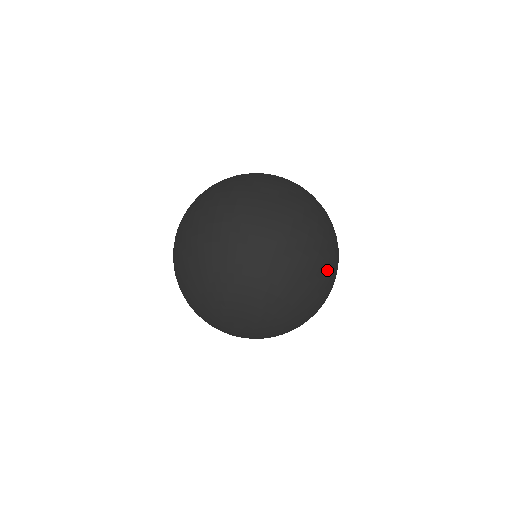
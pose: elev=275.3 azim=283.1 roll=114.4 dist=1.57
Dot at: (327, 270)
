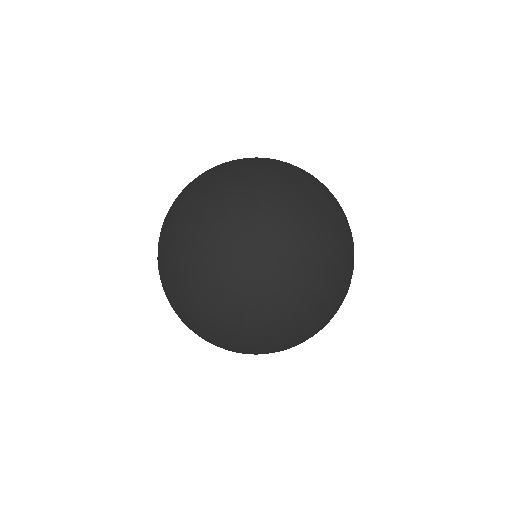
Dot at: (336, 310)
